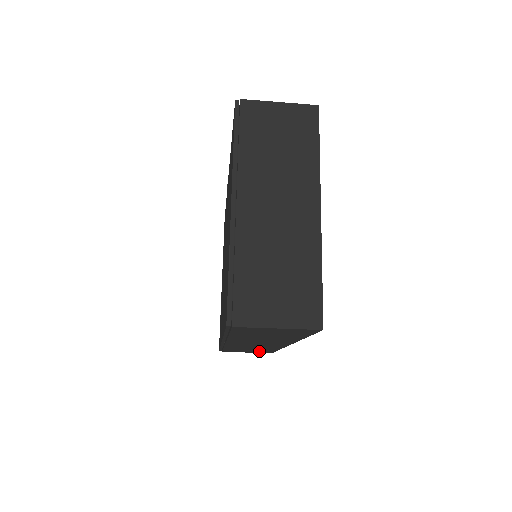
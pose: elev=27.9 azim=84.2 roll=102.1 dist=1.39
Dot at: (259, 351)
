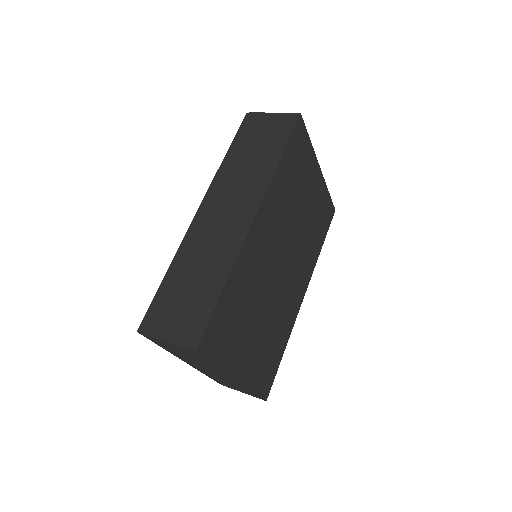
Dot at: occluded
